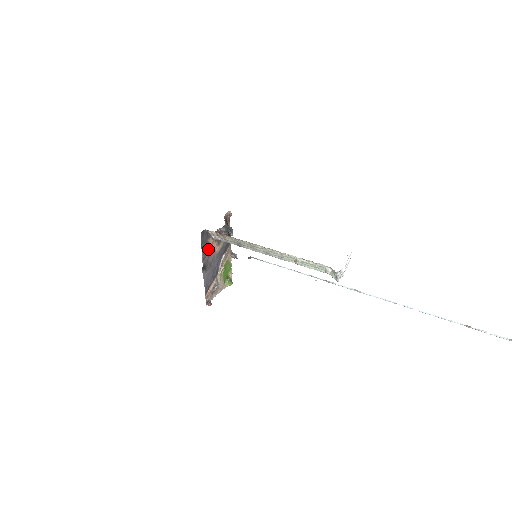
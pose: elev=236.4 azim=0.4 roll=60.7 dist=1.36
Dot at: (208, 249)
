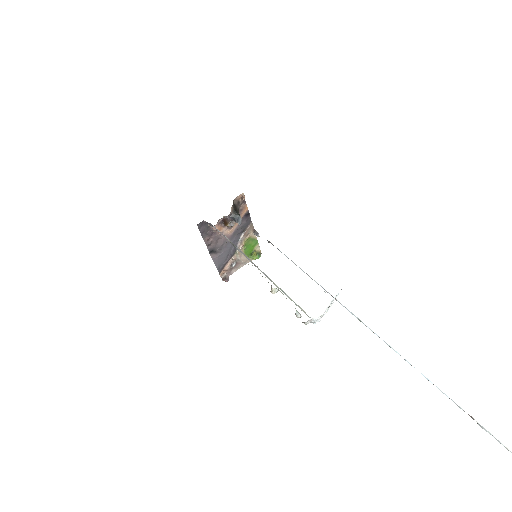
Dot at: (214, 235)
